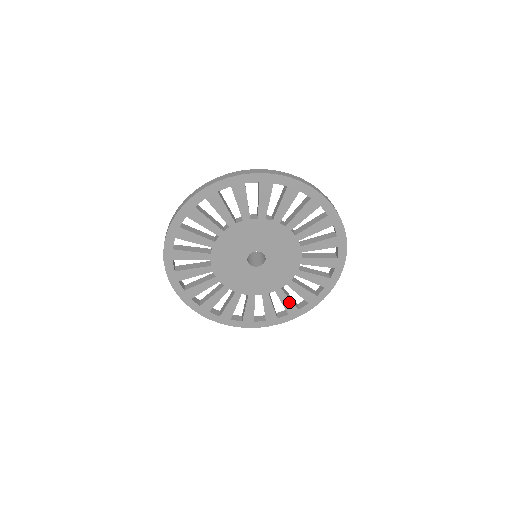
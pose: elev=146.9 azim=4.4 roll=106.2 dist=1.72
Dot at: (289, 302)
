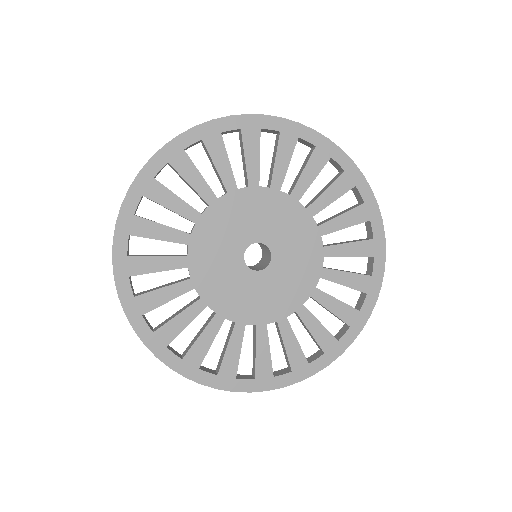
Dot at: (266, 356)
